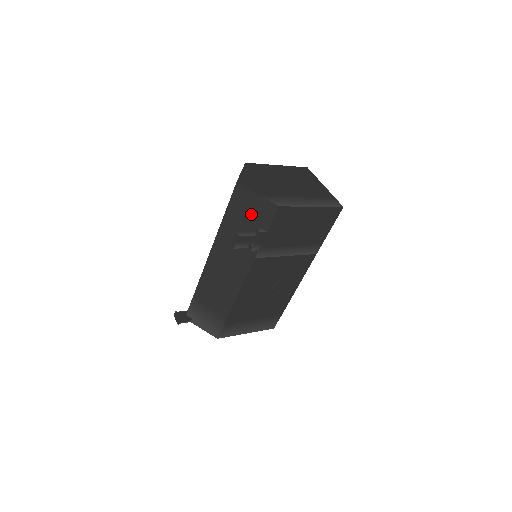
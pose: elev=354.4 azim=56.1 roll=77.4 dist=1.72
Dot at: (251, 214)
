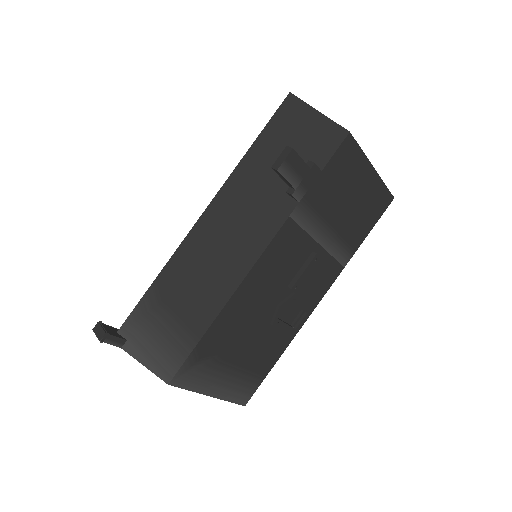
Dot at: (301, 142)
